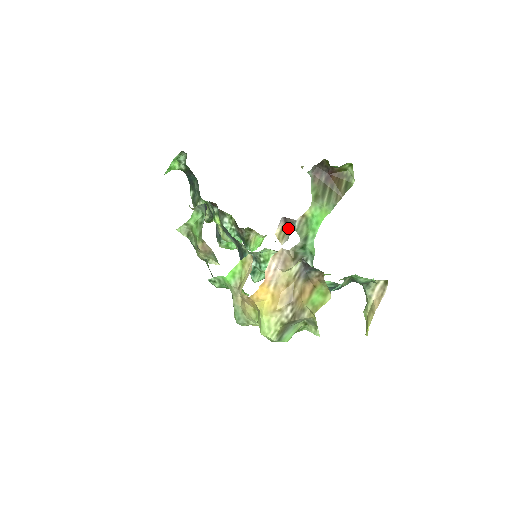
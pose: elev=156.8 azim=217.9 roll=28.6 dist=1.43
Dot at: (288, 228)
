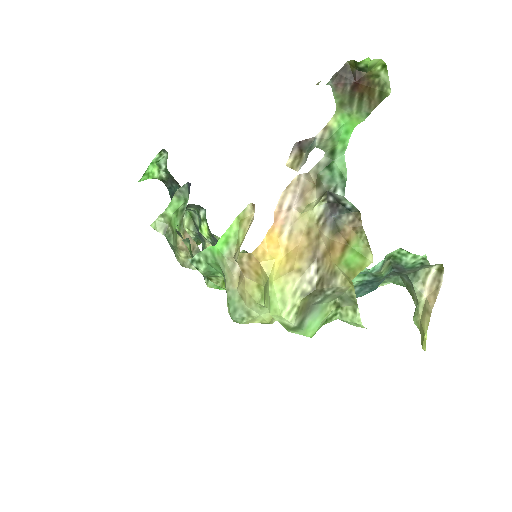
Dot at: (304, 153)
